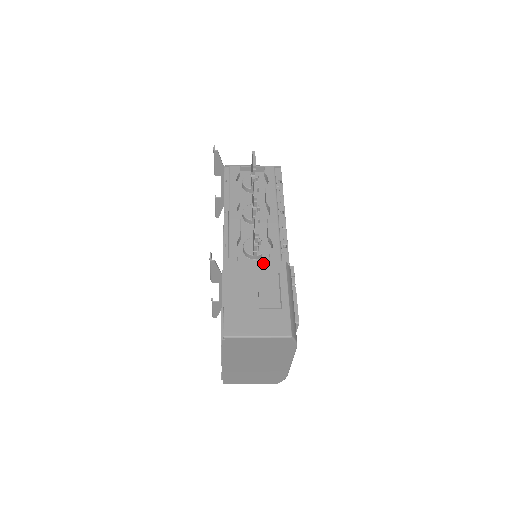
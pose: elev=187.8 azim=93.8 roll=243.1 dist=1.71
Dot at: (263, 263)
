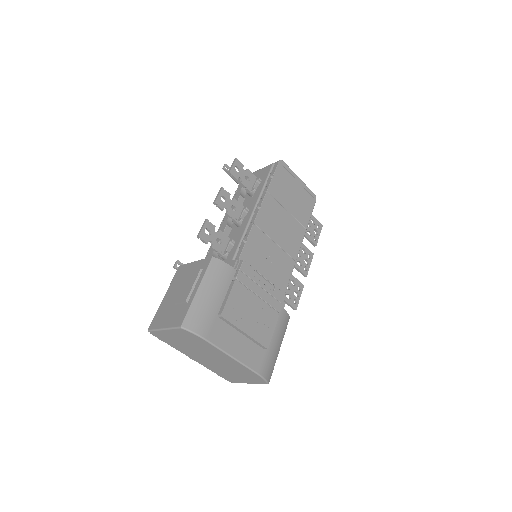
Dot at: (198, 262)
